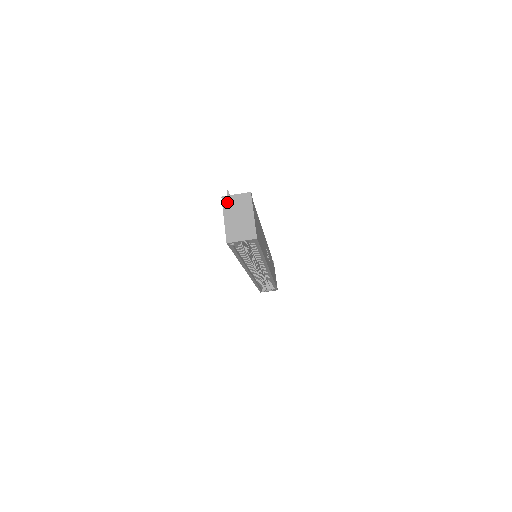
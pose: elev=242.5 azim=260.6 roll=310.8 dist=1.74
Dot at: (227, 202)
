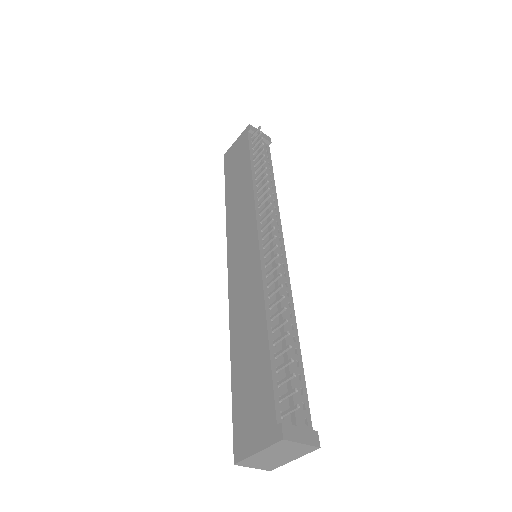
Dot at: (282, 445)
